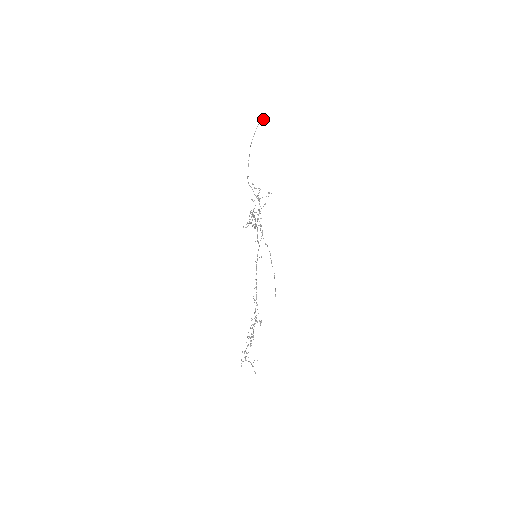
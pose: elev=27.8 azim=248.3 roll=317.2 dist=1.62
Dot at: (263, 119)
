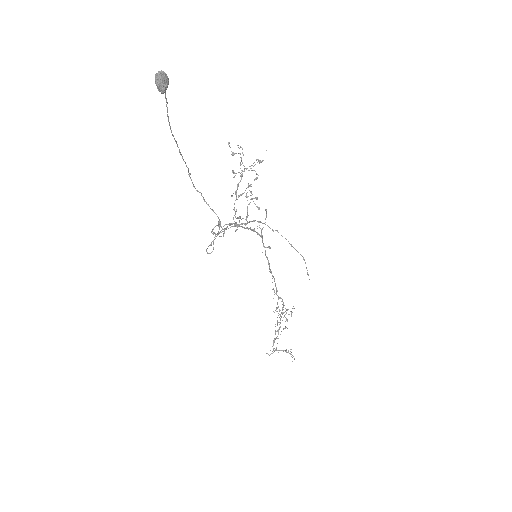
Dot at: (164, 86)
